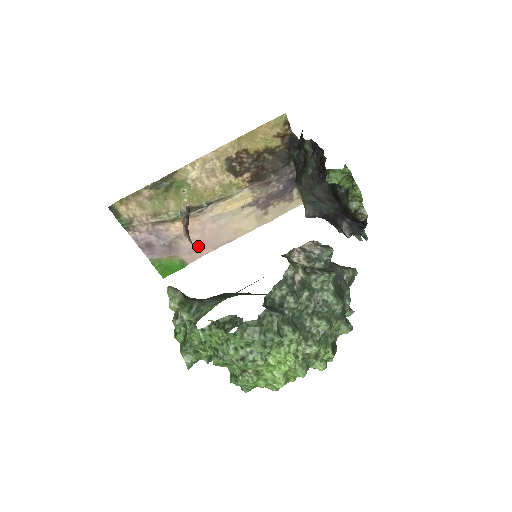
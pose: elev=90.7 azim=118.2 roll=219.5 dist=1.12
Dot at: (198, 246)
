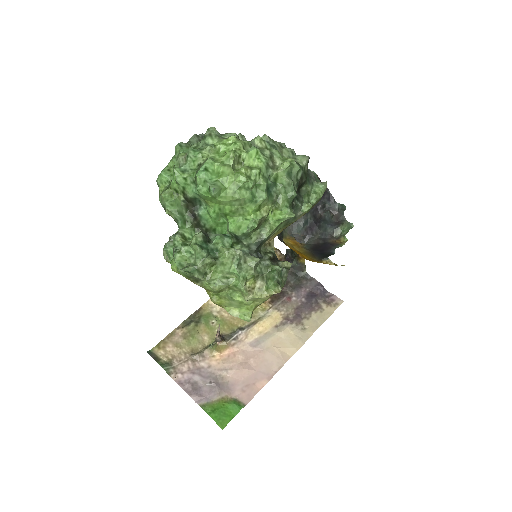
Dot at: (249, 379)
